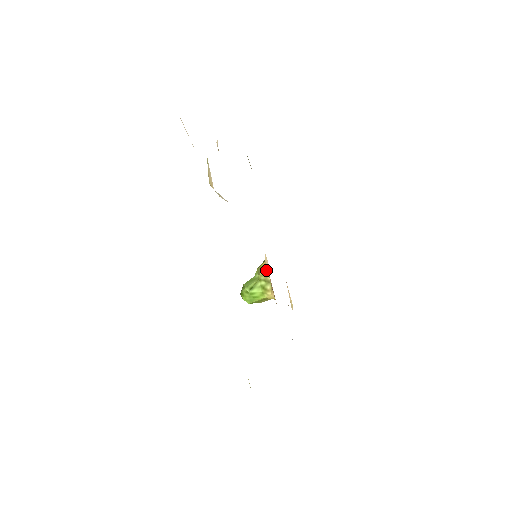
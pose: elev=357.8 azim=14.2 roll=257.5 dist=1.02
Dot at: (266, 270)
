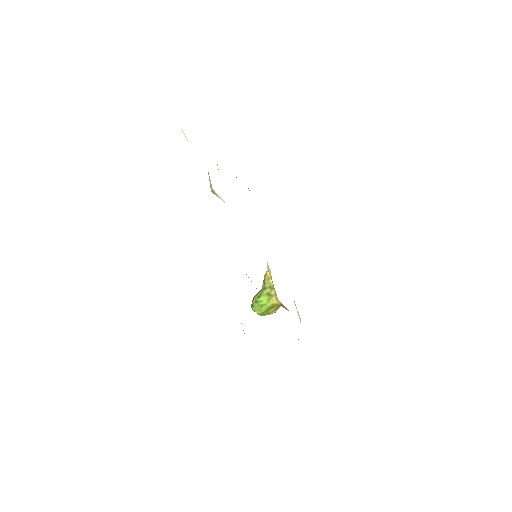
Dot at: (269, 276)
